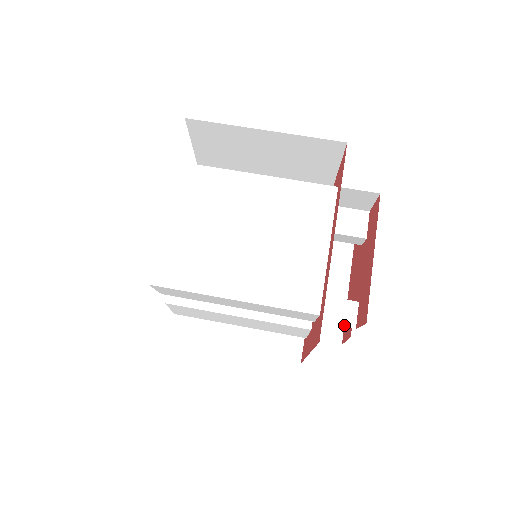
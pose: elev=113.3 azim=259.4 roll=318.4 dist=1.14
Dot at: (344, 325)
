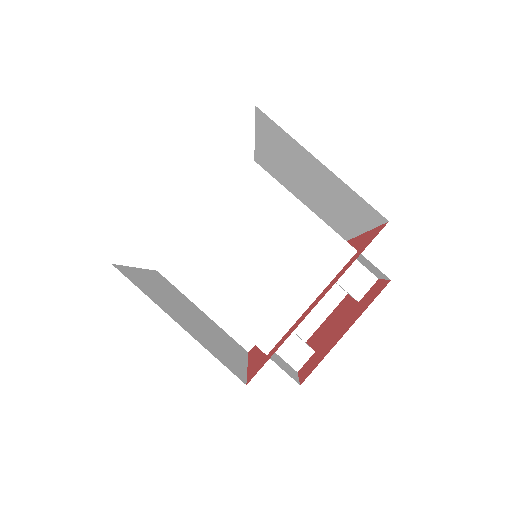
Dot at: (290, 363)
